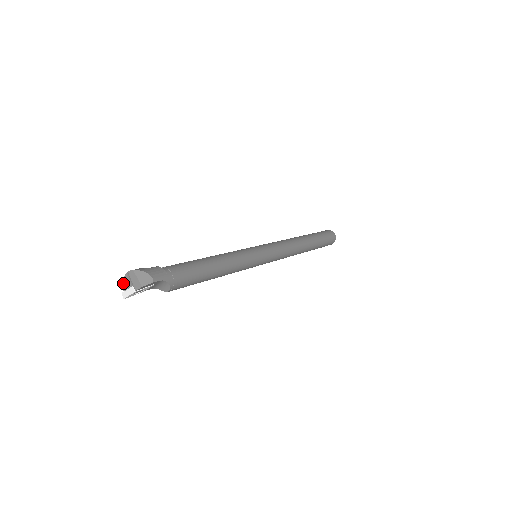
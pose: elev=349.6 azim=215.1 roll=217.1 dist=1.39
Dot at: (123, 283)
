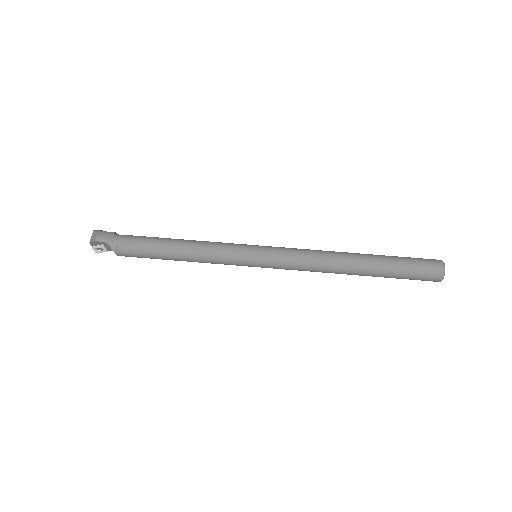
Dot at: occluded
